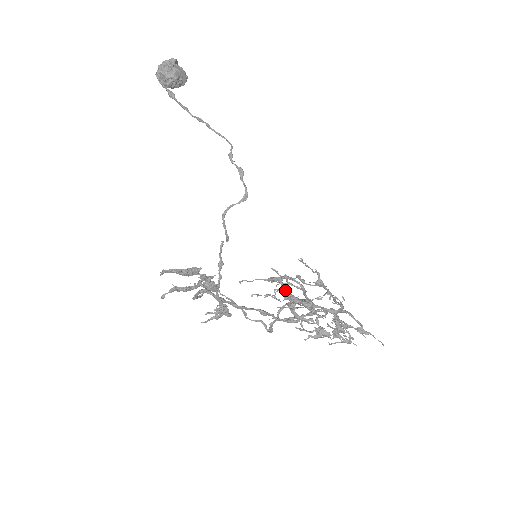
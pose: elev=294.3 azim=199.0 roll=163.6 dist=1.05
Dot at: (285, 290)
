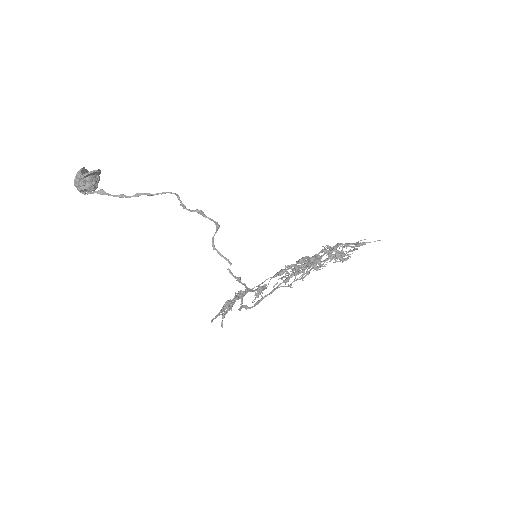
Dot at: (292, 271)
